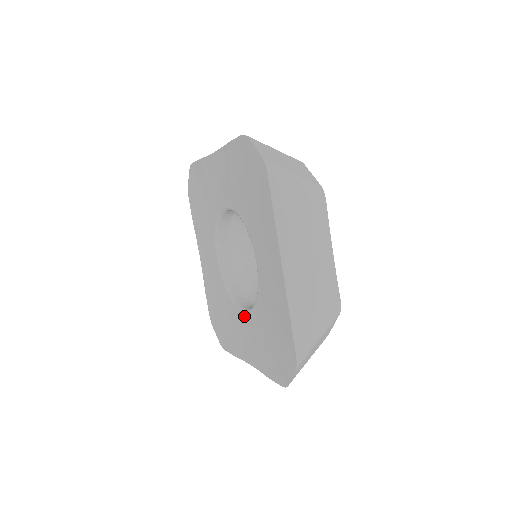
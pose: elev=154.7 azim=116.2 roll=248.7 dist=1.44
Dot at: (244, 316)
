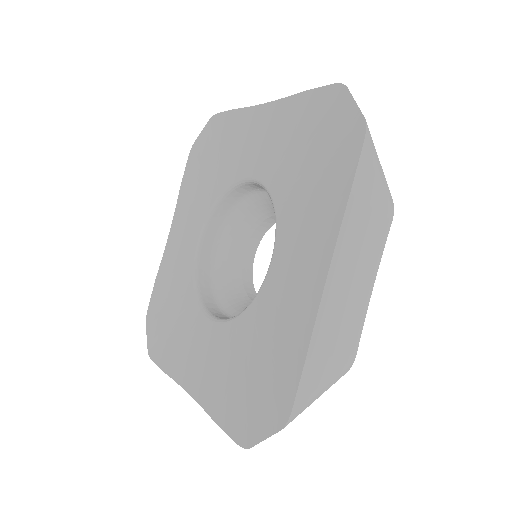
Dot at: (275, 258)
